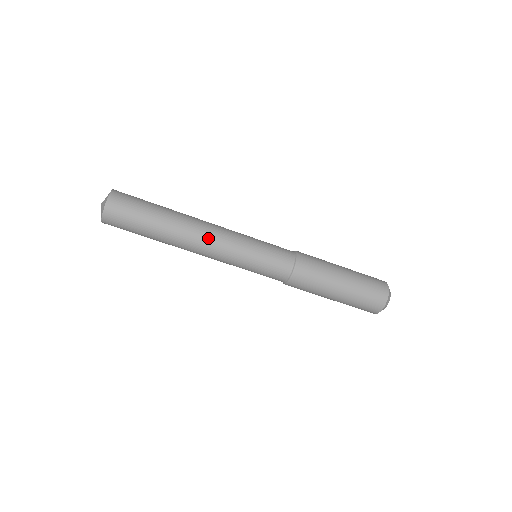
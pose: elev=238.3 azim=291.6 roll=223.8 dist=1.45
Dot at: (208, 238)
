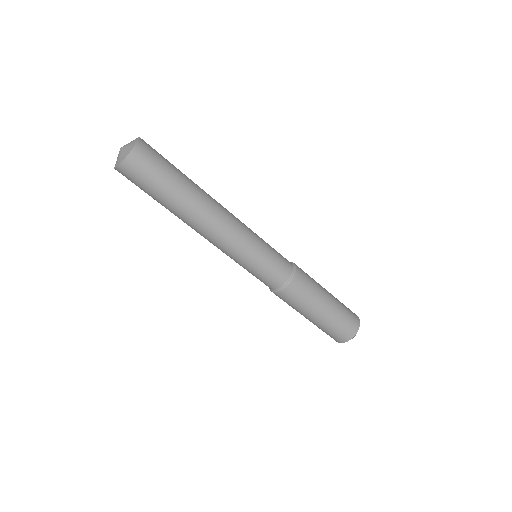
Dot at: (228, 213)
